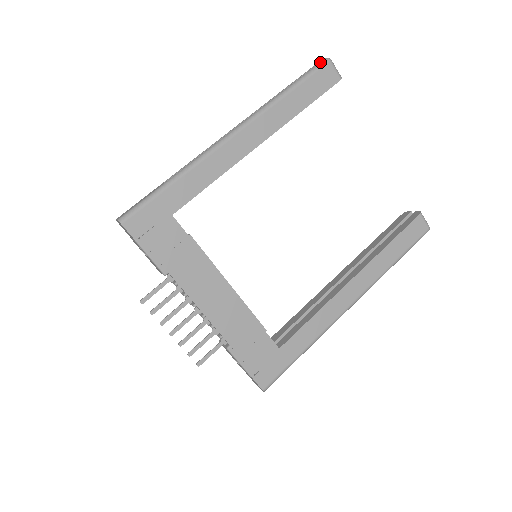
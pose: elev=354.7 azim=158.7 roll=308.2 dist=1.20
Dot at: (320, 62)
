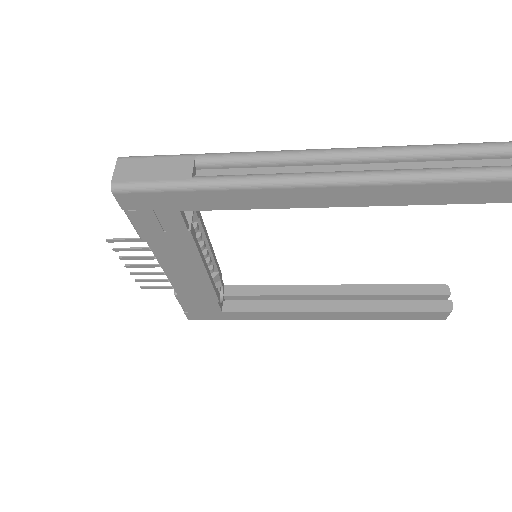
Dot at: out of frame
